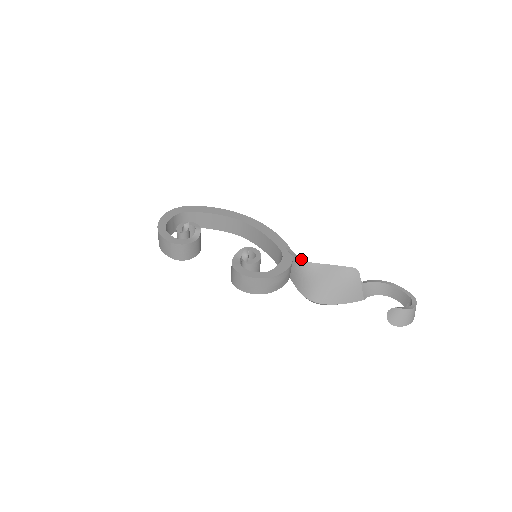
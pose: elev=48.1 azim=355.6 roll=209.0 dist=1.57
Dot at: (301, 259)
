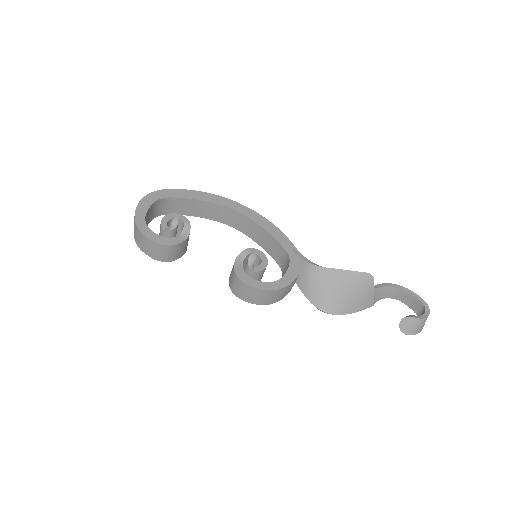
Dot at: (311, 263)
